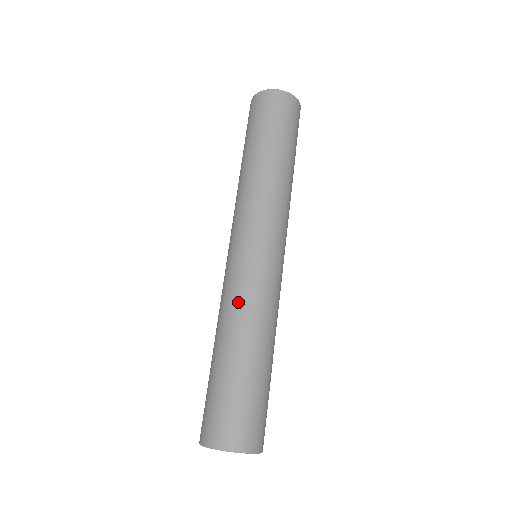
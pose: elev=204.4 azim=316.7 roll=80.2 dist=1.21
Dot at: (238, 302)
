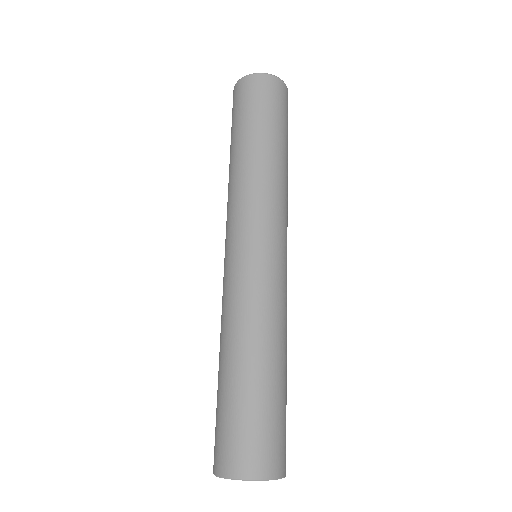
Dot at: (222, 312)
